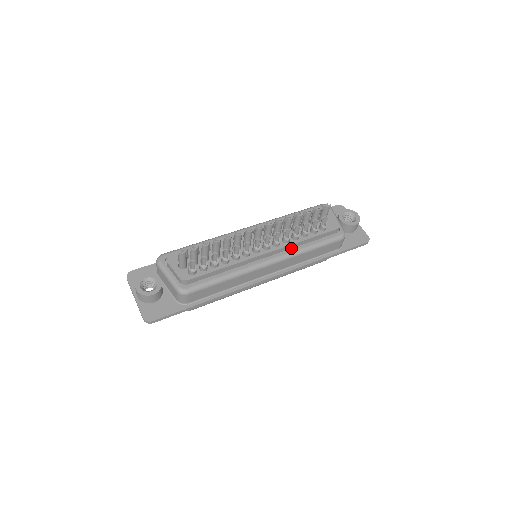
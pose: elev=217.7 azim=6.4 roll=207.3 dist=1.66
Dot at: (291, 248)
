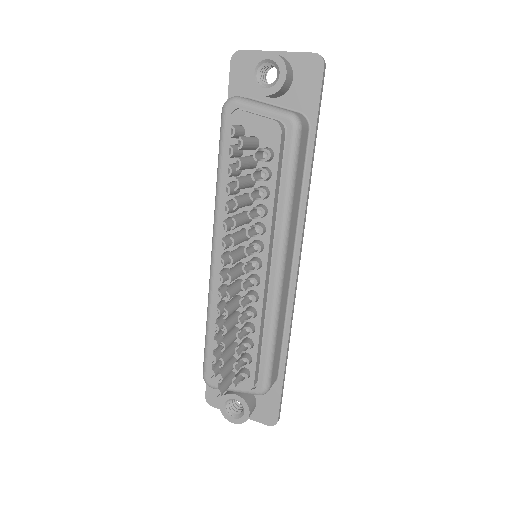
Dot at: (274, 223)
